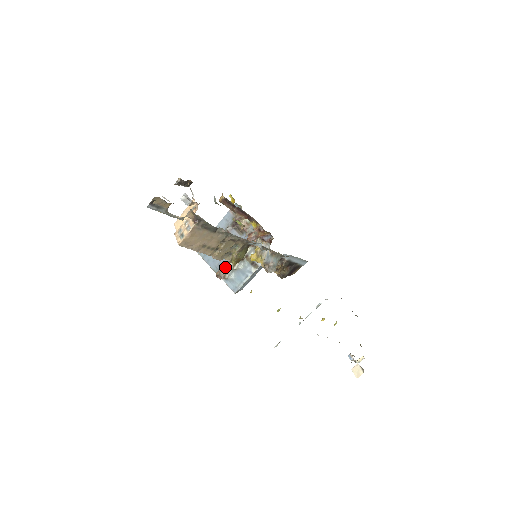
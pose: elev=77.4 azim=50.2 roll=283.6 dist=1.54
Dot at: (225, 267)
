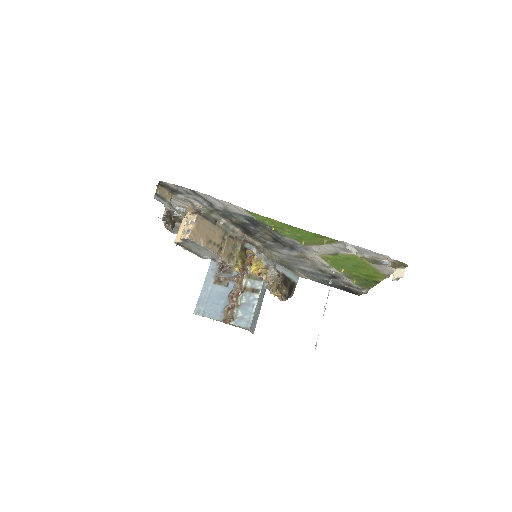
Dot at: (229, 308)
